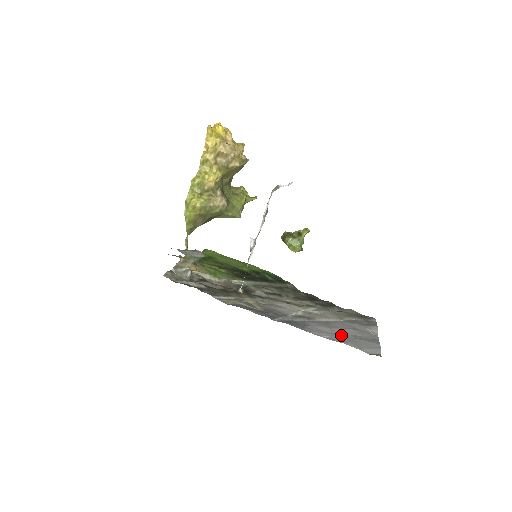
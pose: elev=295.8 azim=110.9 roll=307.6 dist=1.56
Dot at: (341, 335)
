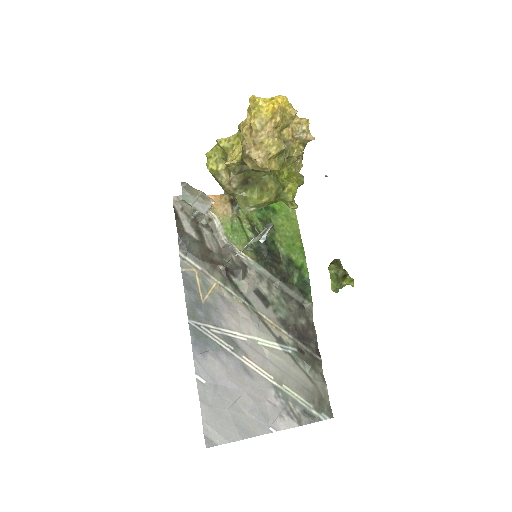
Dot at: (221, 394)
